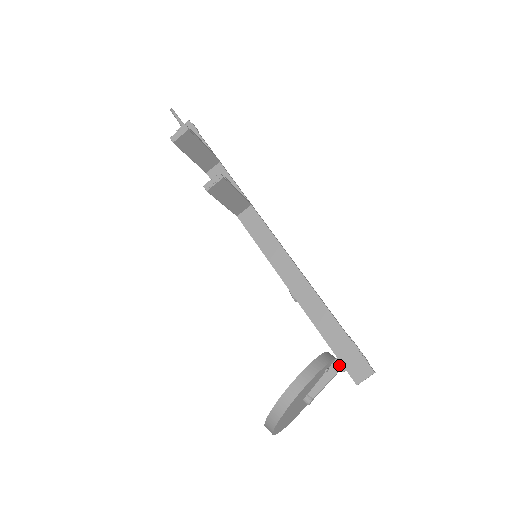
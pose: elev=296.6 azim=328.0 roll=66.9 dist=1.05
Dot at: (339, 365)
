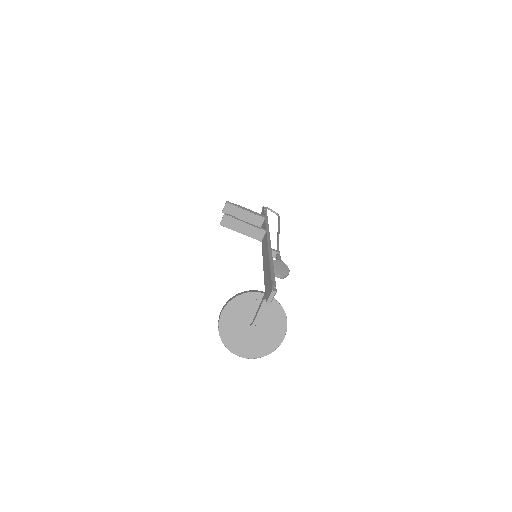
Dot at: (264, 296)
